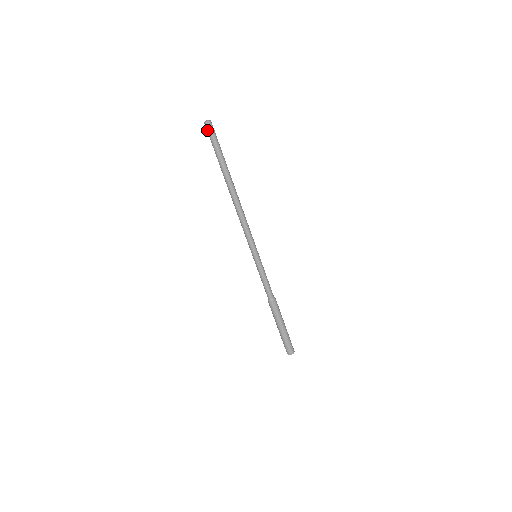
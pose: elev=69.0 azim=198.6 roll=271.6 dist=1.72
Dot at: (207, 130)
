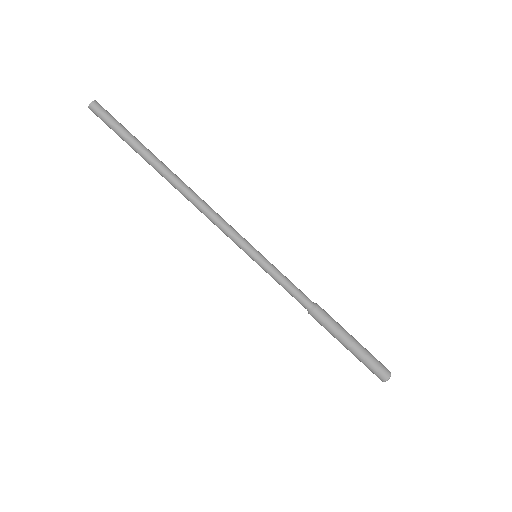
Dot at: (97, 114)
